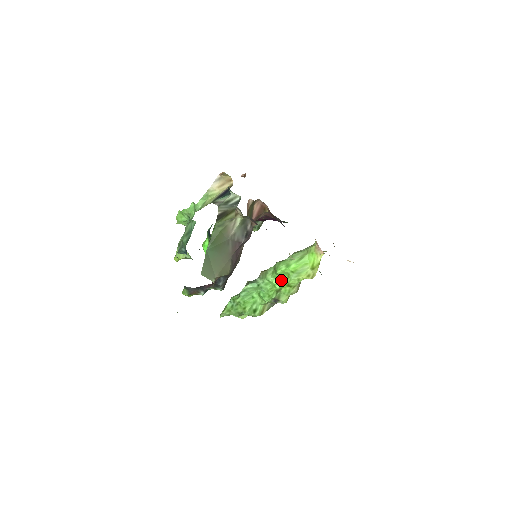
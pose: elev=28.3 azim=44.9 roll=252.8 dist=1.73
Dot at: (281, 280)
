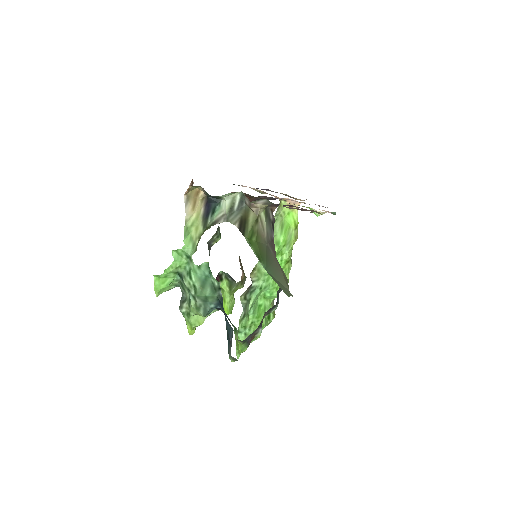
Dot at: occluded
